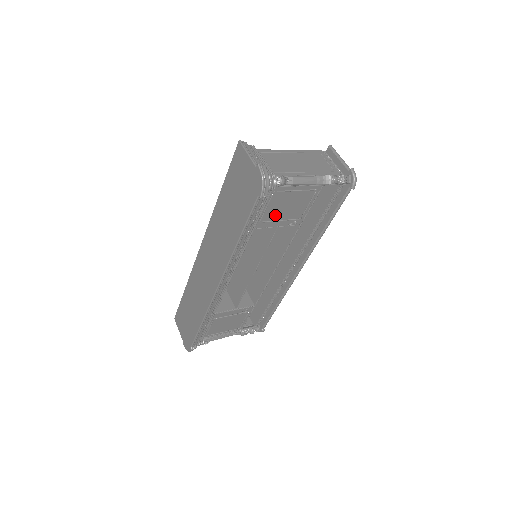
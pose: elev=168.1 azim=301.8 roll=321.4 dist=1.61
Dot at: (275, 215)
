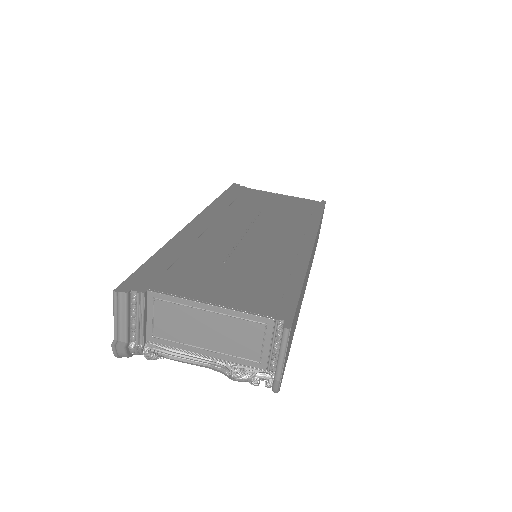
Dot at: occluded
